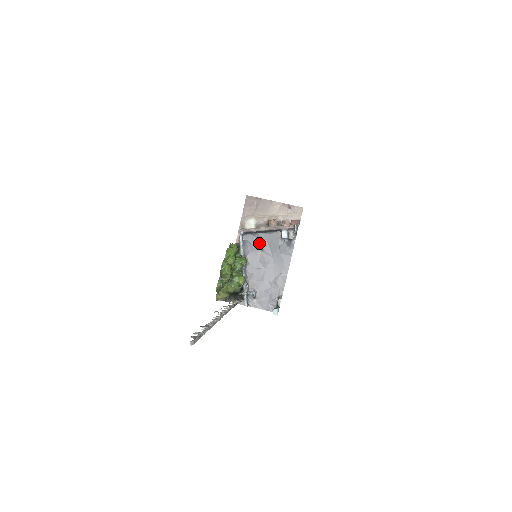
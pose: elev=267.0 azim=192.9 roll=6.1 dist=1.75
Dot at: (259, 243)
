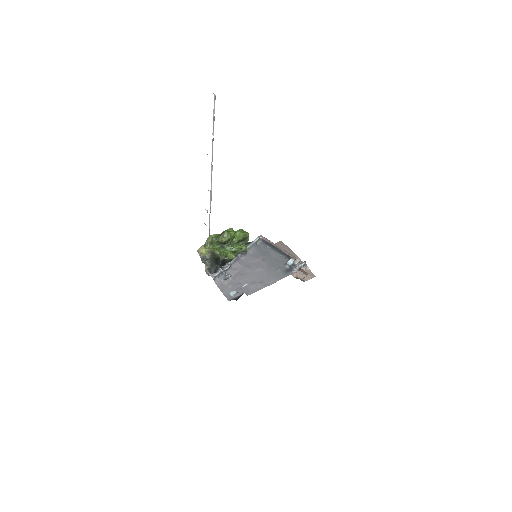
Dot at: (266, 254)
